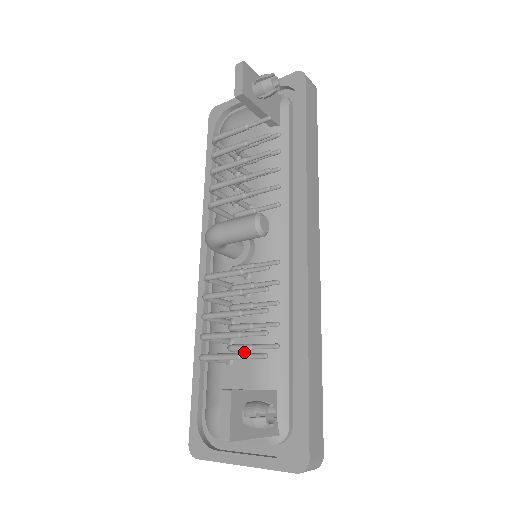
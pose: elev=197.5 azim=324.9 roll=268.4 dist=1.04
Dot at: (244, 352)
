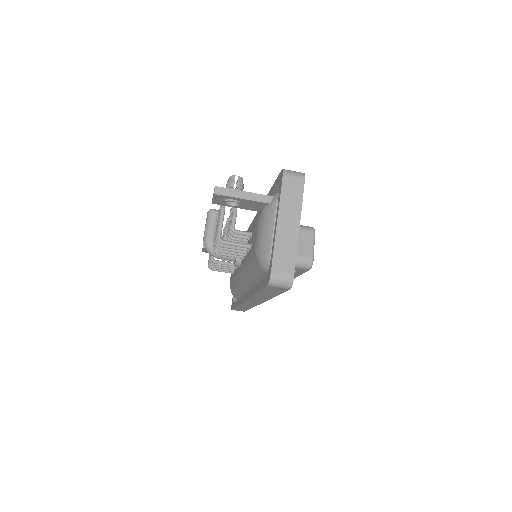
Dot at: (249, 233)
